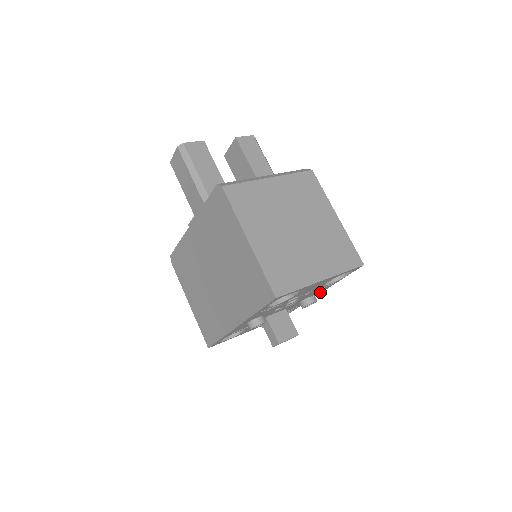
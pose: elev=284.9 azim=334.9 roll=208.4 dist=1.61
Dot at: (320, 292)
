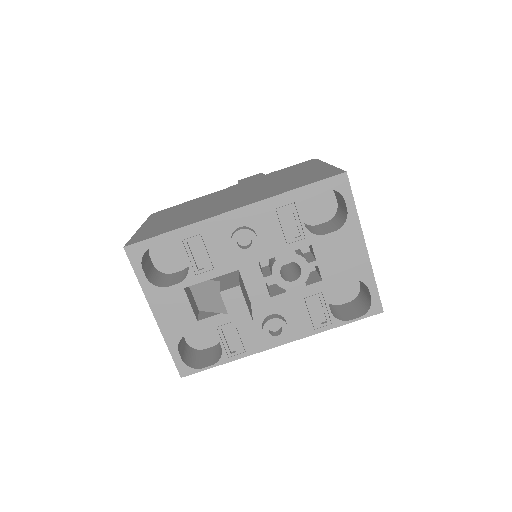
Dot at: (291, 336)
